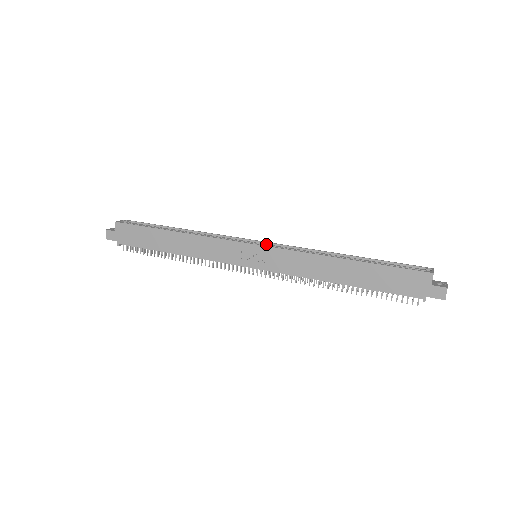
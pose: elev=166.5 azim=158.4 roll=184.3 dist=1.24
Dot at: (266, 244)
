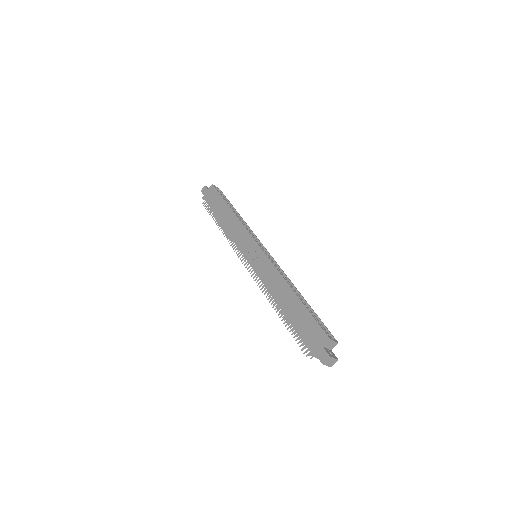
Dot at: (268, 254)
